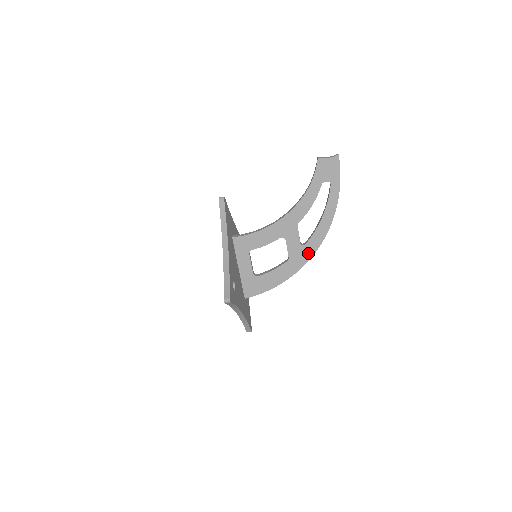
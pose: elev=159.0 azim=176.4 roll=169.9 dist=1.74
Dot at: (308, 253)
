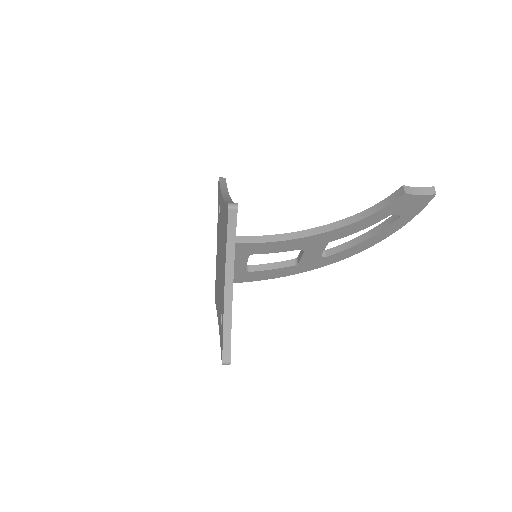
Dot at: (325, 262)
